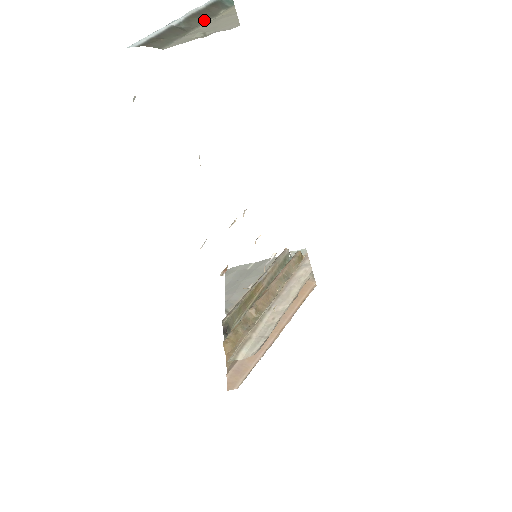
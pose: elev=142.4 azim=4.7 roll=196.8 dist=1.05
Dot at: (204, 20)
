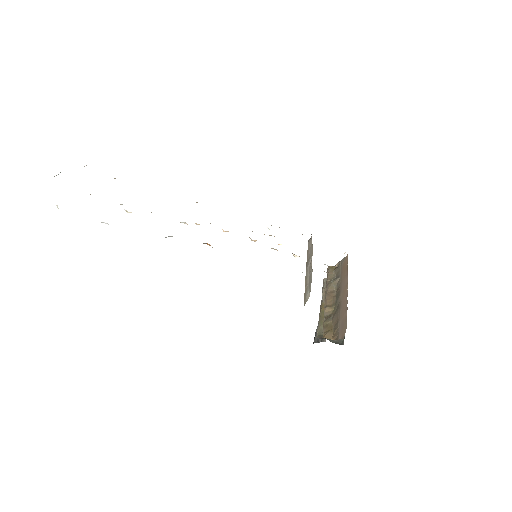
Dot at: occluded
